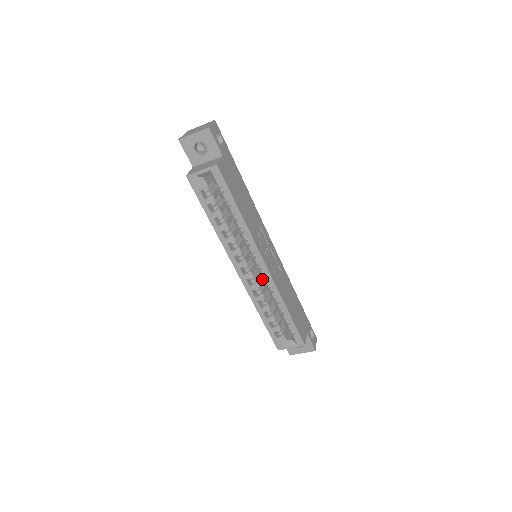
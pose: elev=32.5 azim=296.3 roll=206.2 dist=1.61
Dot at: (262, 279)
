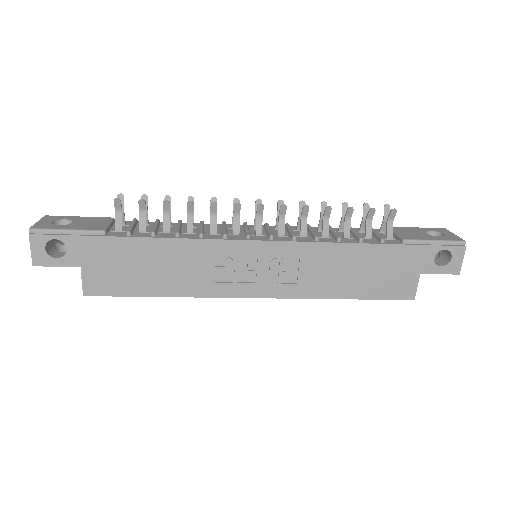
Dot at: occluded
